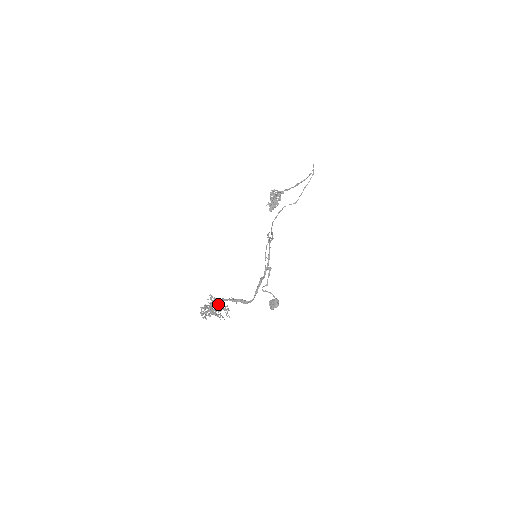
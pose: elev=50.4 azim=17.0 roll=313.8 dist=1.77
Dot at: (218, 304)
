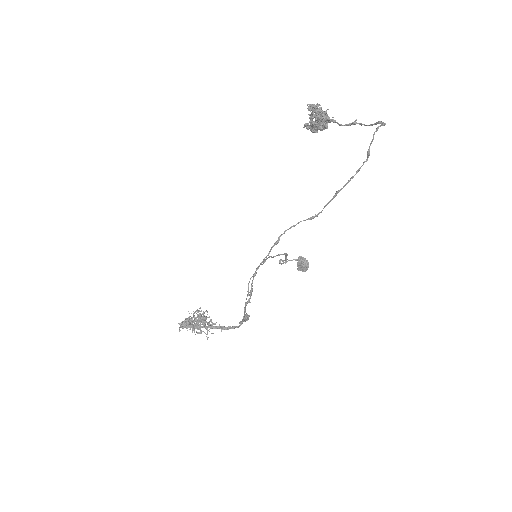
Dot at: (199, 321)
